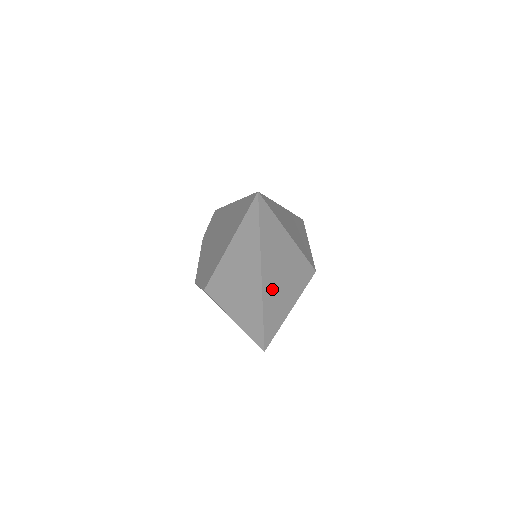
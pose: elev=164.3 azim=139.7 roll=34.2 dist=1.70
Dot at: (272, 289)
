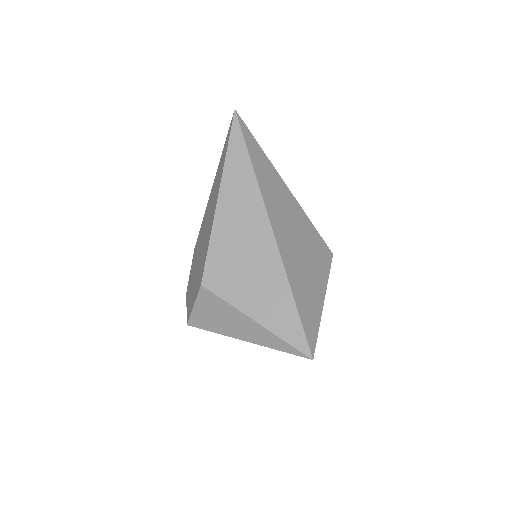
Dot at: (288, 248)
